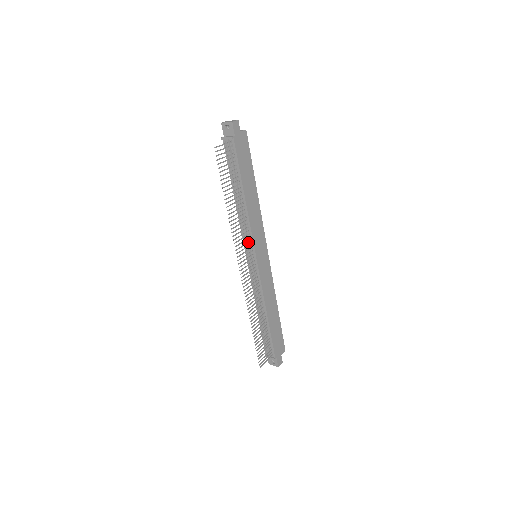
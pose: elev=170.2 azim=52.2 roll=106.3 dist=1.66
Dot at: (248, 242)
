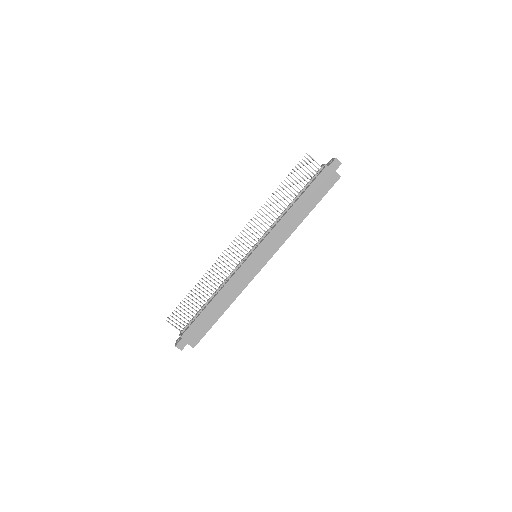
Dot at: occluded
